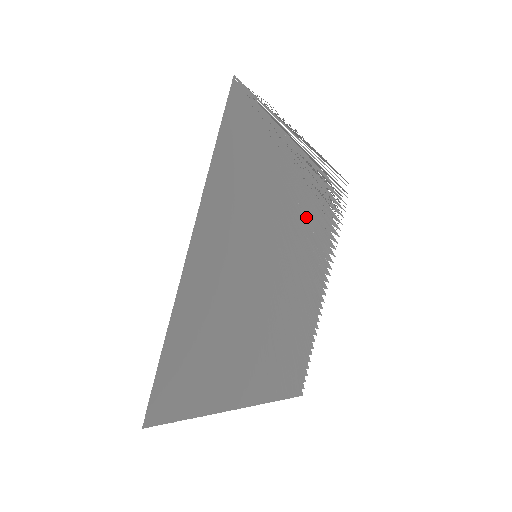
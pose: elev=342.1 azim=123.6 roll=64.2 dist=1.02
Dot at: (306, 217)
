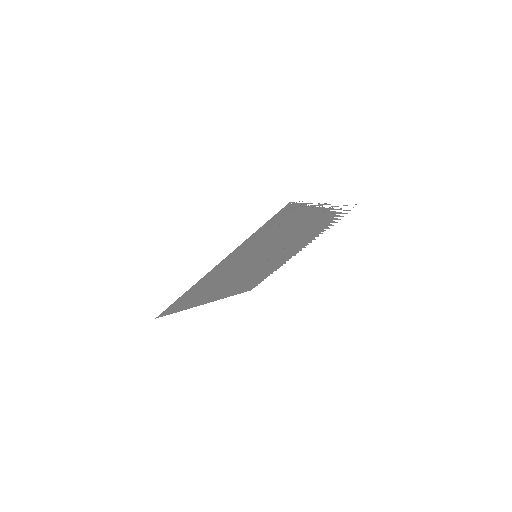
Dot at: occluded
